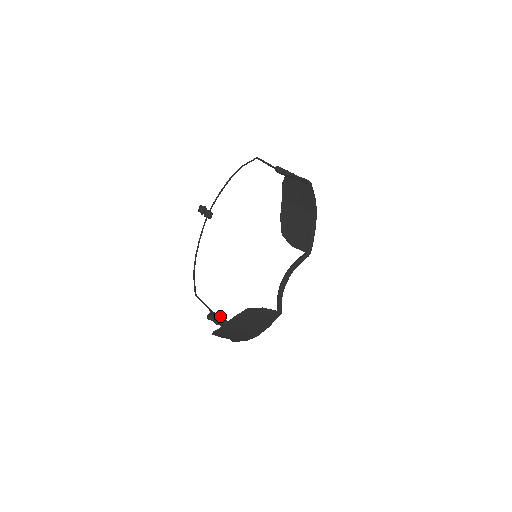
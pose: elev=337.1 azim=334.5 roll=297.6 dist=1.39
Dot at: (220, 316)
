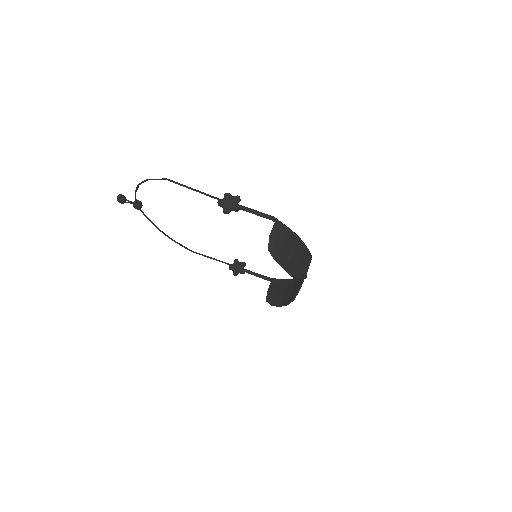
Dot at: (237, 265)
